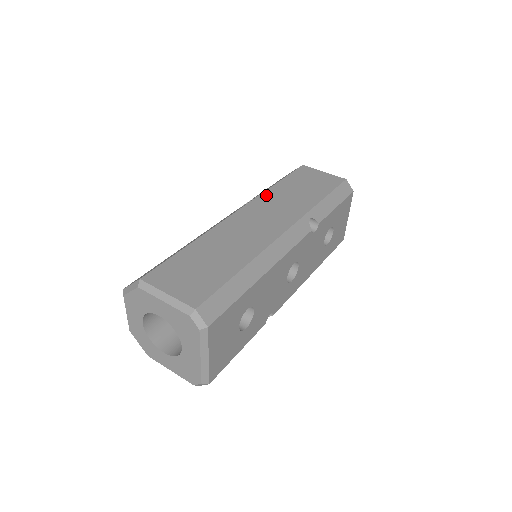
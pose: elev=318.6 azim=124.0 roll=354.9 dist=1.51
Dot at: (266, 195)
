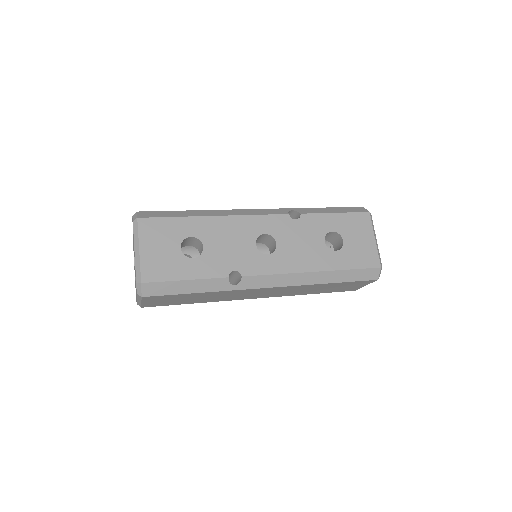
Dot at: occluded
